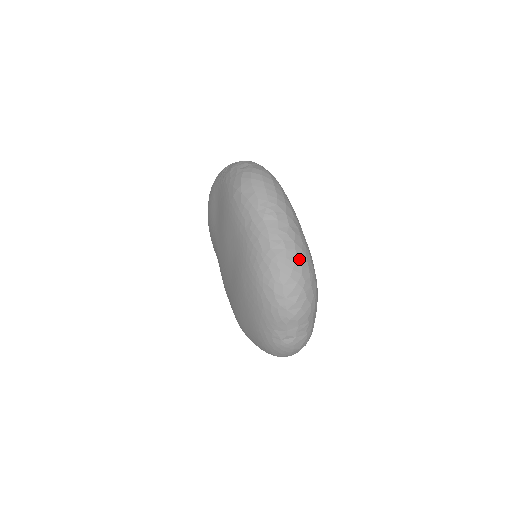
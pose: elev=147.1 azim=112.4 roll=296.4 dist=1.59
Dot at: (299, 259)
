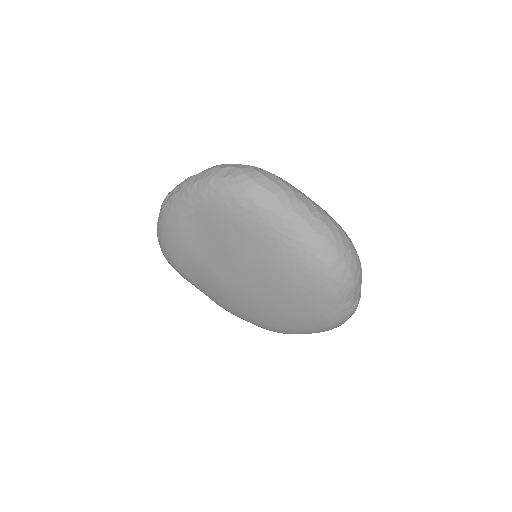
Dot at: (339, 228)
